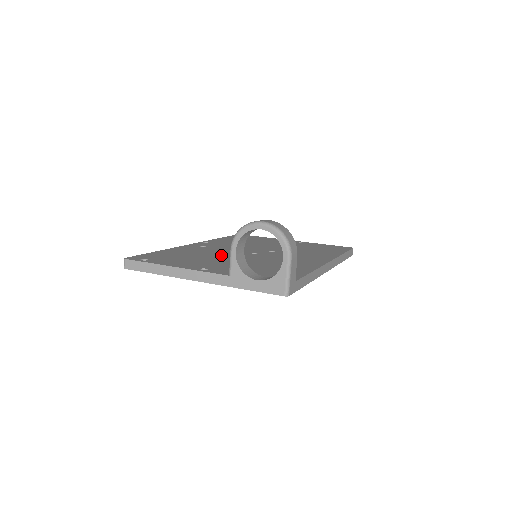
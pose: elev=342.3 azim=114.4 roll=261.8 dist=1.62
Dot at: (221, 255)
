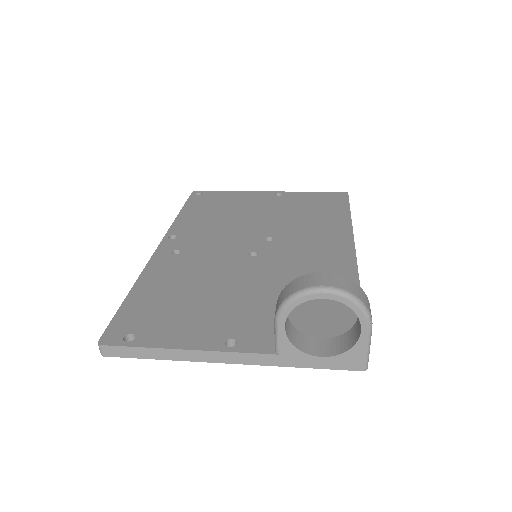
Dot at: (219, 278)
